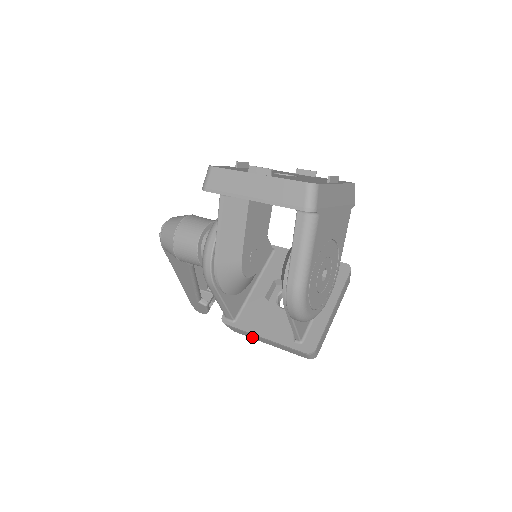
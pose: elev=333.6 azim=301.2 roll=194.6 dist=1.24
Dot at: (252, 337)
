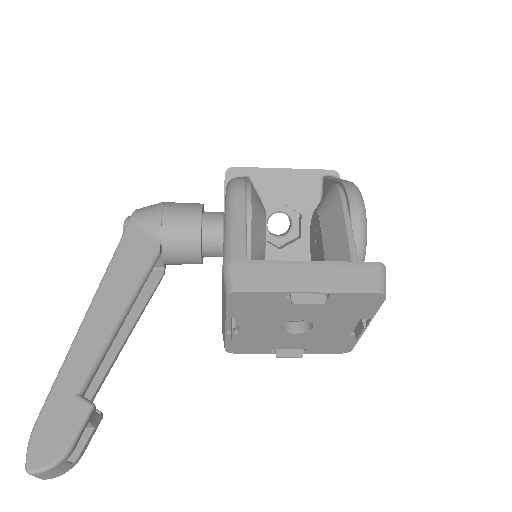
Dot at: (278, 284)
